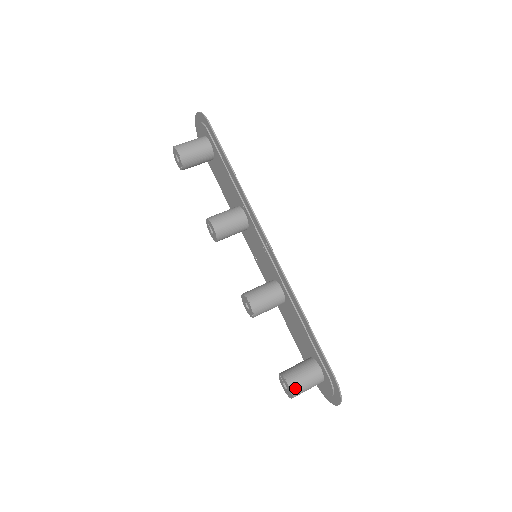
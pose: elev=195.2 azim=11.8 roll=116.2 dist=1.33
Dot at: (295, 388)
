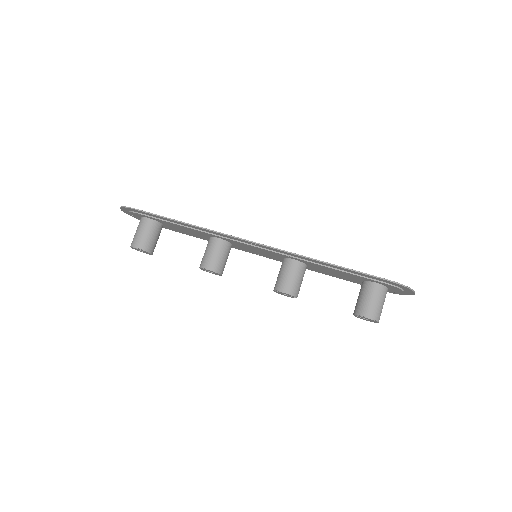
Dot at: (372, 314)
